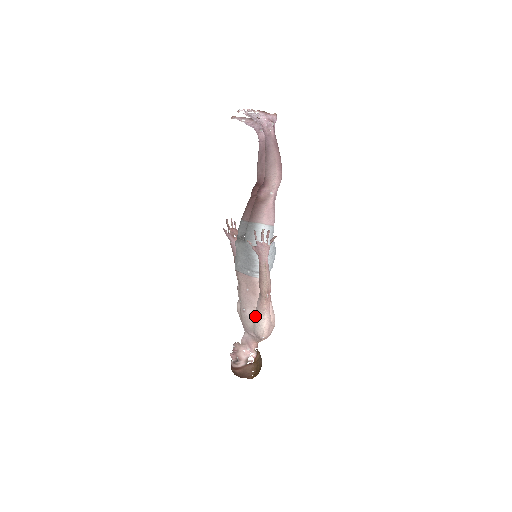
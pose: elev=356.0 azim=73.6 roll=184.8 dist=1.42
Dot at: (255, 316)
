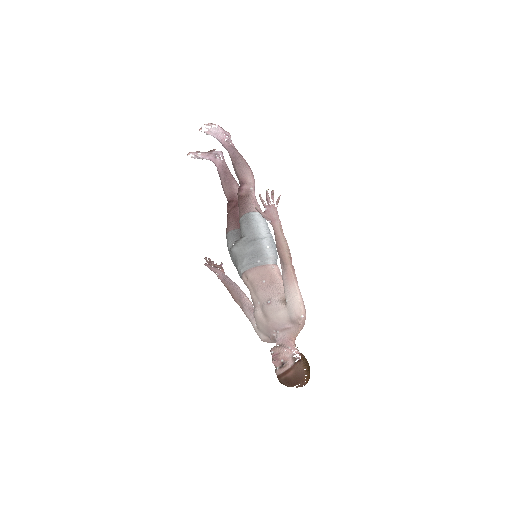
Dot at: (285, 296)
